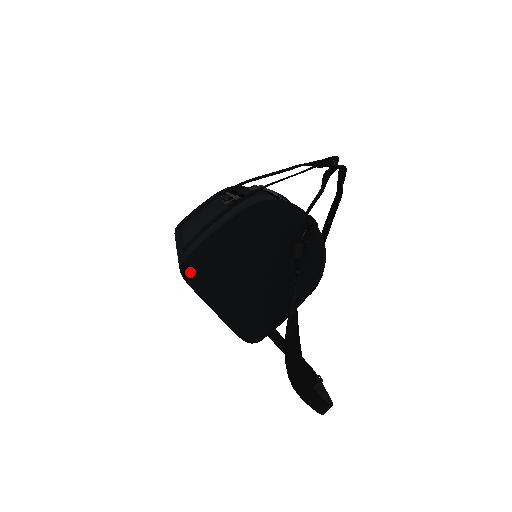
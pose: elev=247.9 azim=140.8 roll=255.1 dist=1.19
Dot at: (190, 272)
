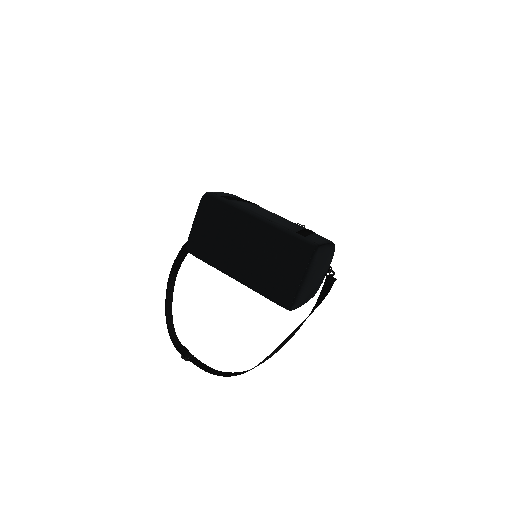
Dot at: (317, 253)
